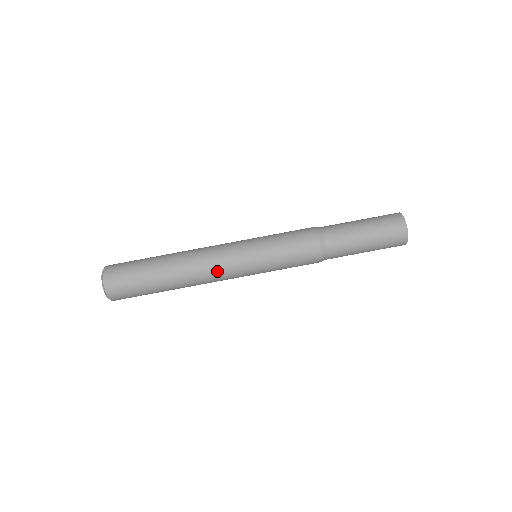
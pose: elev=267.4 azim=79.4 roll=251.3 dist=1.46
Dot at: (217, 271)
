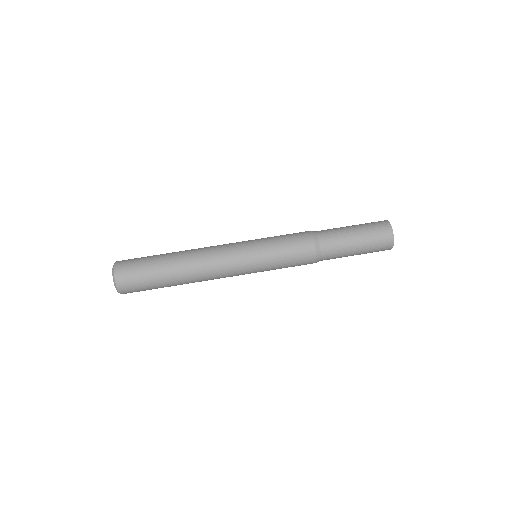
Dot at: (219, 260)
